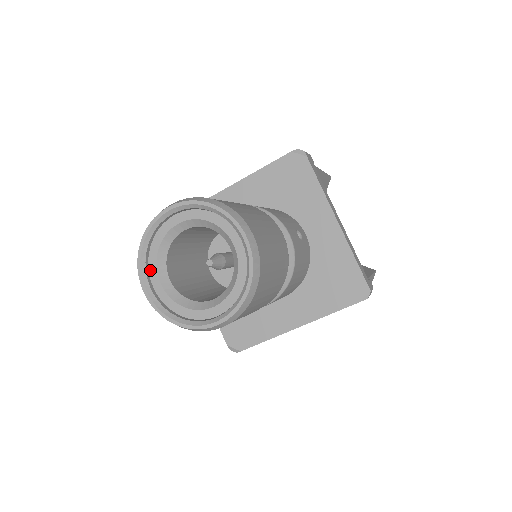
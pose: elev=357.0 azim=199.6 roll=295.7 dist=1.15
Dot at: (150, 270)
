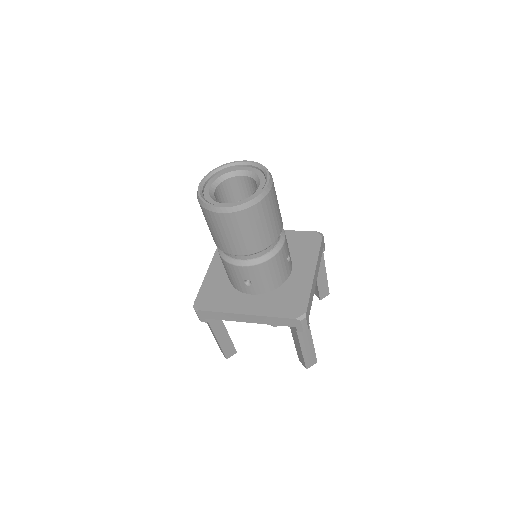
Dot at: occluded
